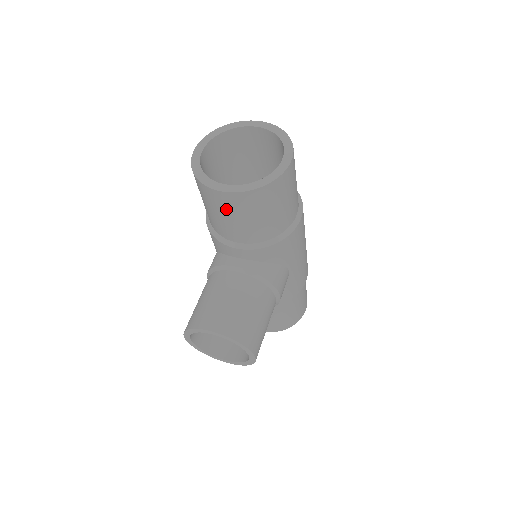
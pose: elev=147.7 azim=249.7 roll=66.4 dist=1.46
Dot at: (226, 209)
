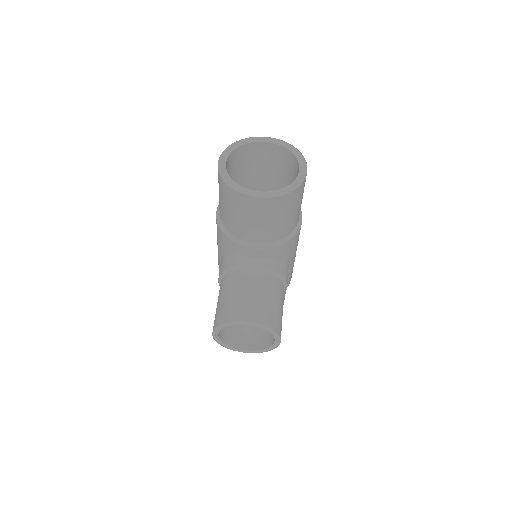
Dot at: (256, 213)
